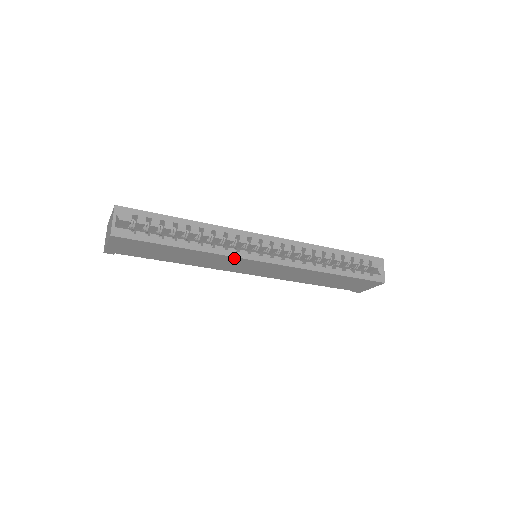
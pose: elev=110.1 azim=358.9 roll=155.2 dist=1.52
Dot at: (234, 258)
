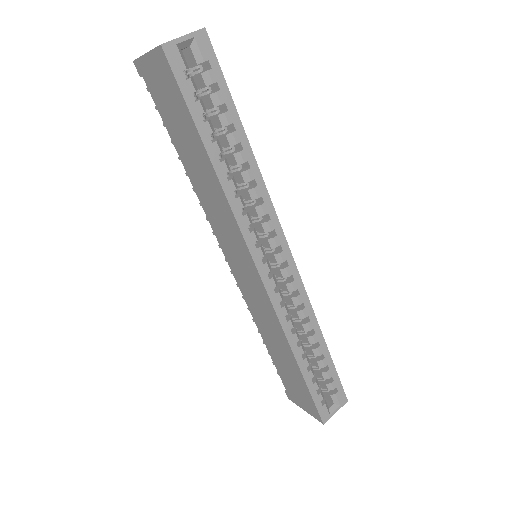
Dot at: (239, 231)
